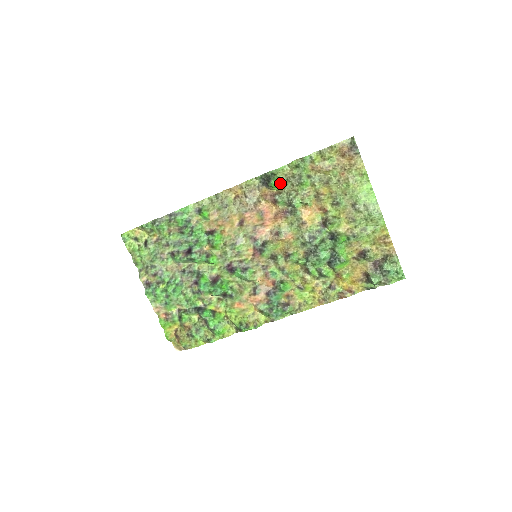
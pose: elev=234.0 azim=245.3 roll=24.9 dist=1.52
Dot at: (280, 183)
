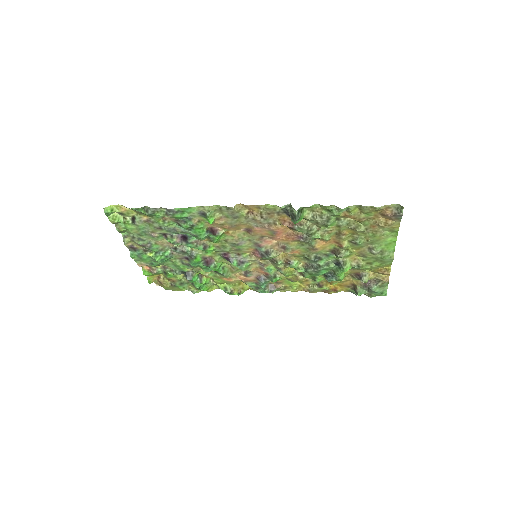
Dot at: (304, 218)
